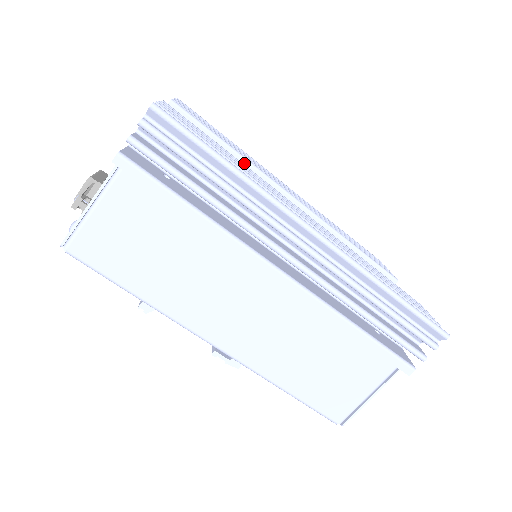
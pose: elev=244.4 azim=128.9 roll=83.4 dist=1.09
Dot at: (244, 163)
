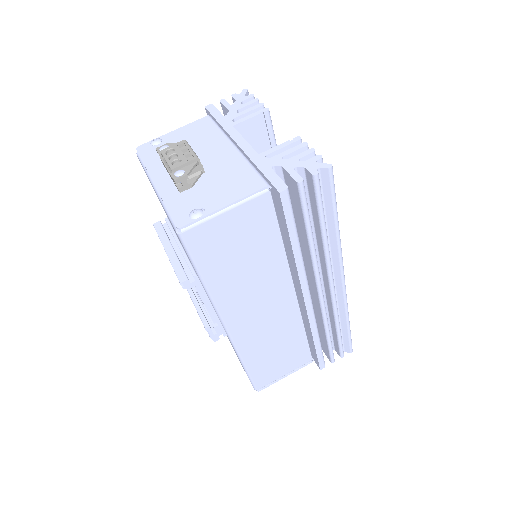
Dot at: occluded
